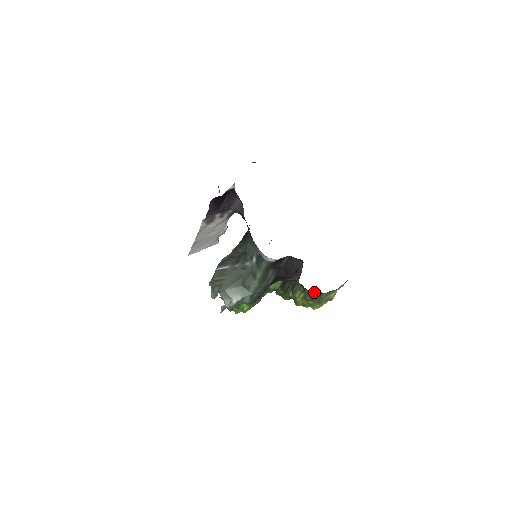
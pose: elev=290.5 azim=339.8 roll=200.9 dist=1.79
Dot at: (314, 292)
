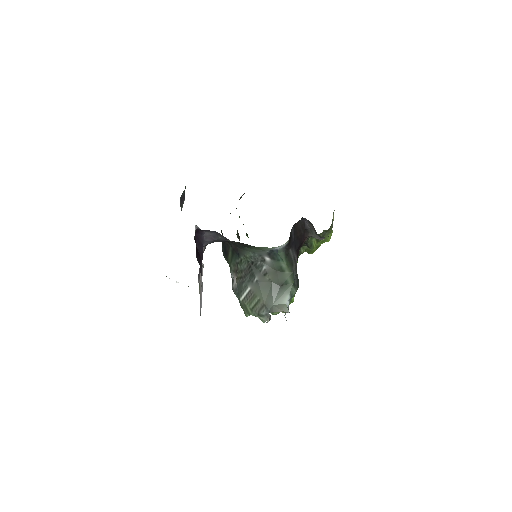
Dot at: (328, 229)
